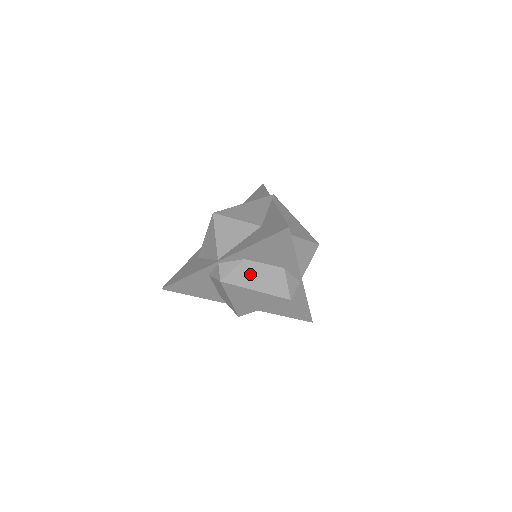
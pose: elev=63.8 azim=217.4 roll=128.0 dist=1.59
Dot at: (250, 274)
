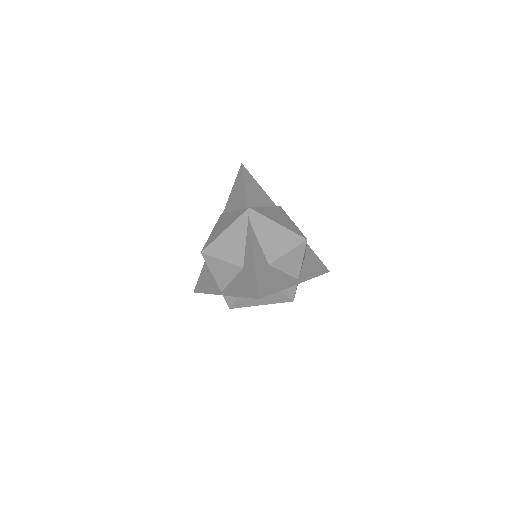
Dot at: (251, 299)
